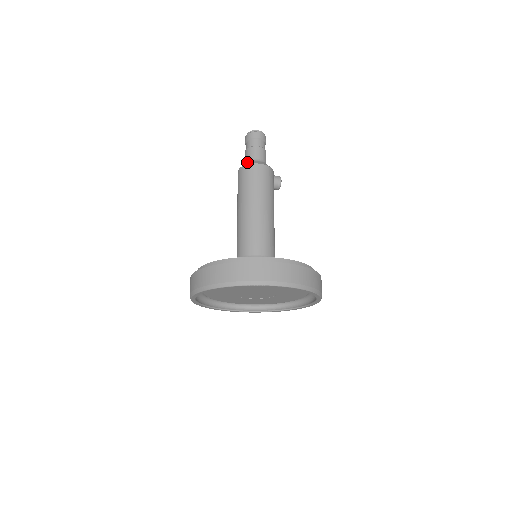
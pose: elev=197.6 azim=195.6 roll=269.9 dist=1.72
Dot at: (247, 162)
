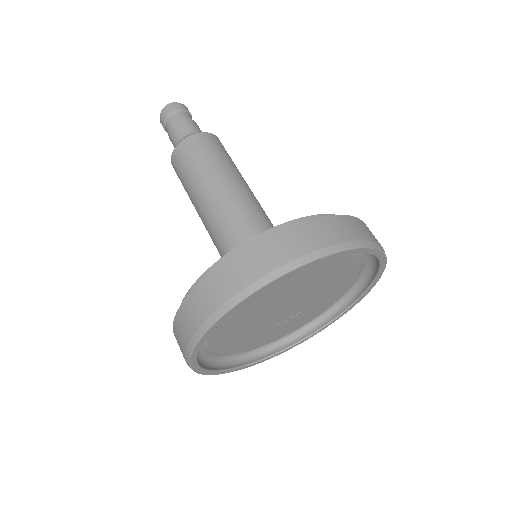
Dot at: (190, 134)
